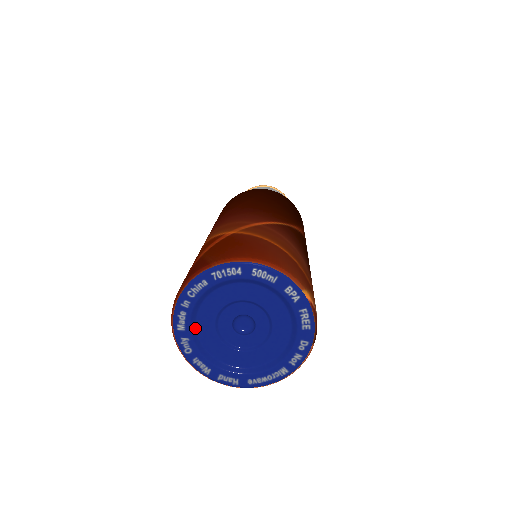
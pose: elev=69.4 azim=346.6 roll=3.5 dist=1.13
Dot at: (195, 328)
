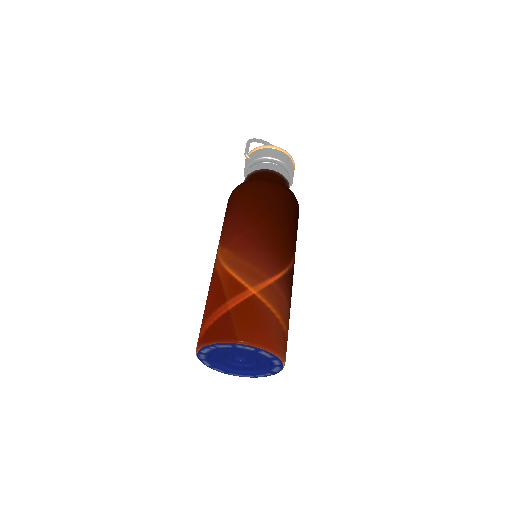
Dot at: (211, 353)
